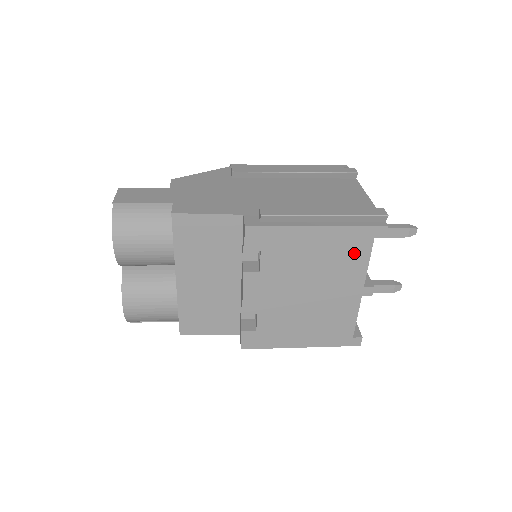
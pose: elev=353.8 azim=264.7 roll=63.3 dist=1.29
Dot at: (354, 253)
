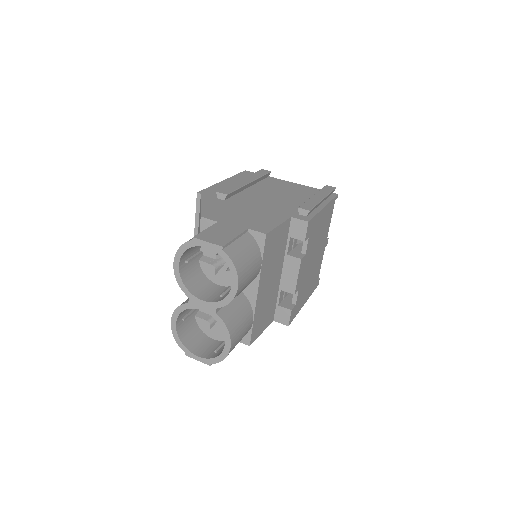
Dot at: (329, 219)
